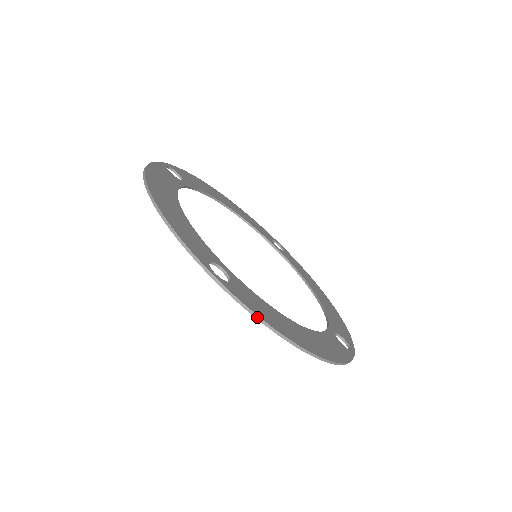
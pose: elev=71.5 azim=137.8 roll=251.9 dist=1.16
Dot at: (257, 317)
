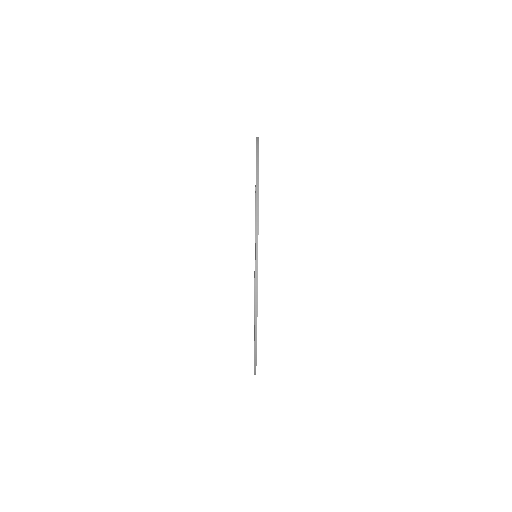
Dot at: occluded
